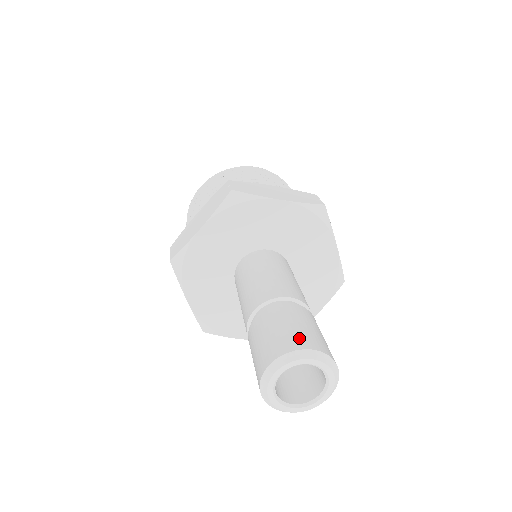
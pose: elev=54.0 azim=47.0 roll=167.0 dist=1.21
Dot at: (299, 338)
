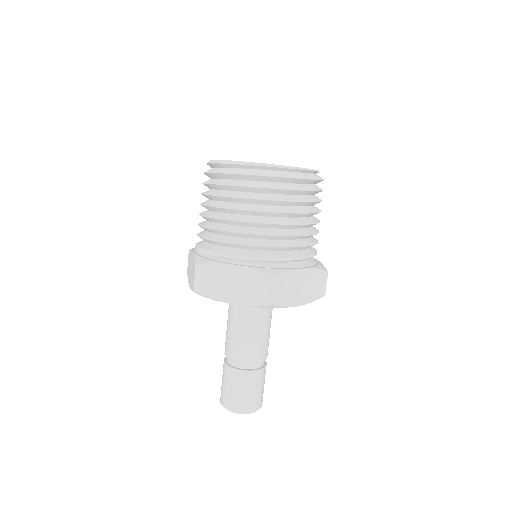
Dot at: (231, 402)
